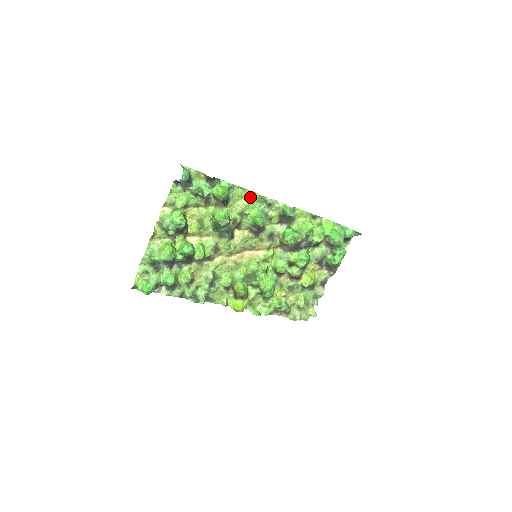
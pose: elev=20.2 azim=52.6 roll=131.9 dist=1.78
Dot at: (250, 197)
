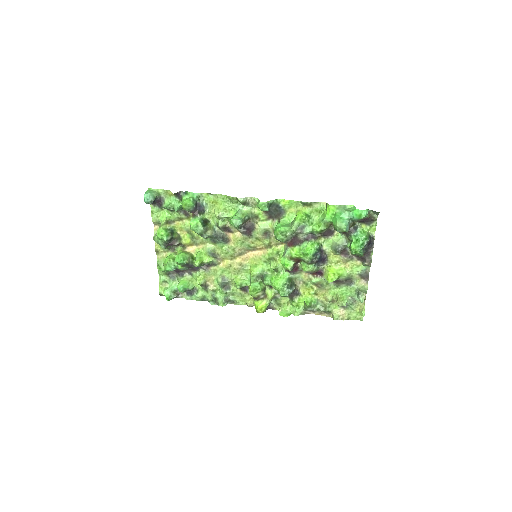
Dot at: (223, 200)
